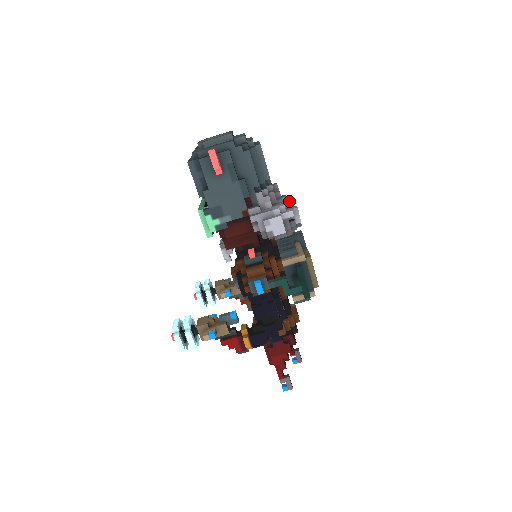
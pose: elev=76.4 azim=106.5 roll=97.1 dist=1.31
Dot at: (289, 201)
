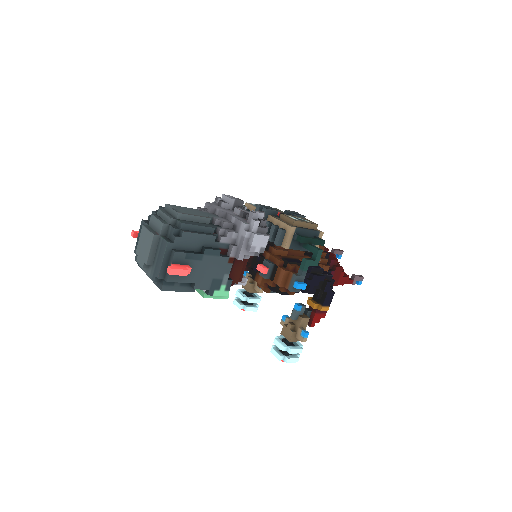
Dot at: (229, 202)
